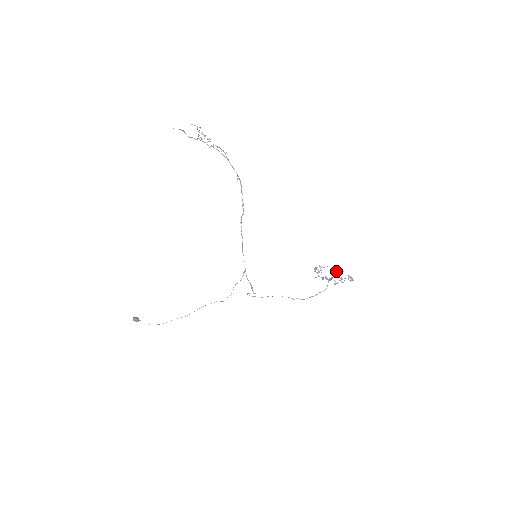
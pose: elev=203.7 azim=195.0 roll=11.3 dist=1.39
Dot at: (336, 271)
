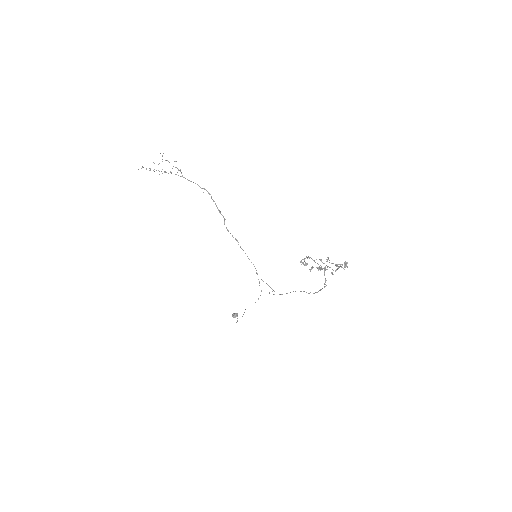
Dot at: occluded
